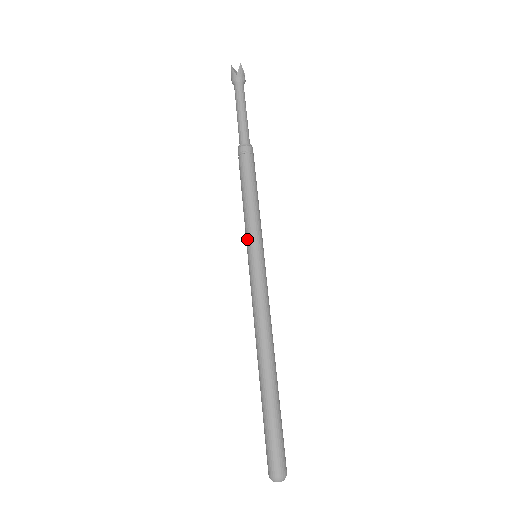
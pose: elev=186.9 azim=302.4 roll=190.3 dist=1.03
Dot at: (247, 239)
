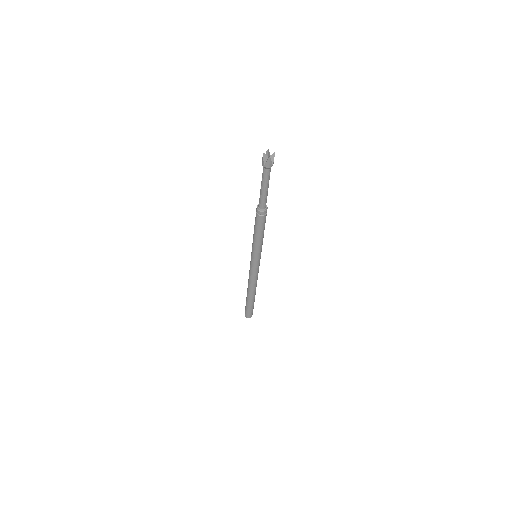
Dot at: (252, 250)
